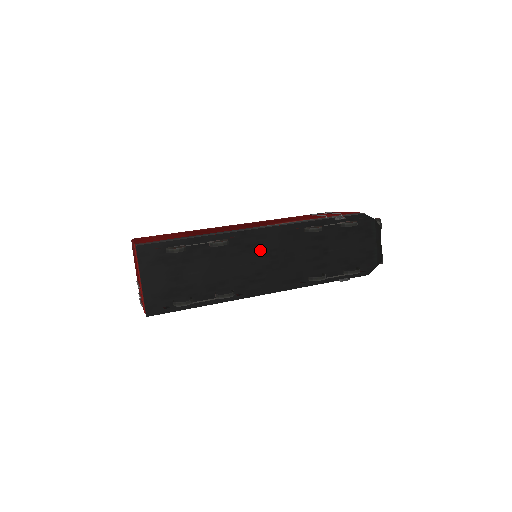
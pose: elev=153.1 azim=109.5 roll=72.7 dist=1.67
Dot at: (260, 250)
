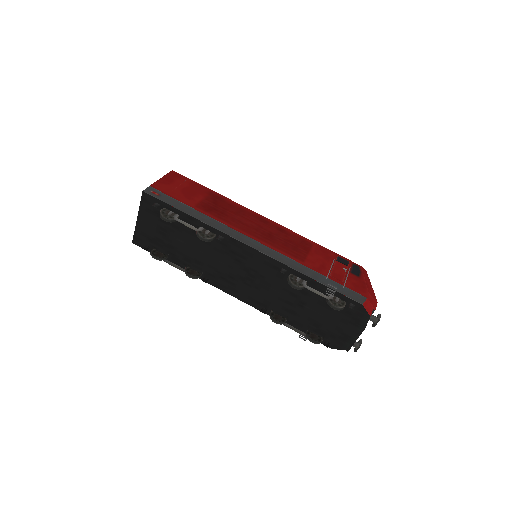
Dot at: (241, 262)
